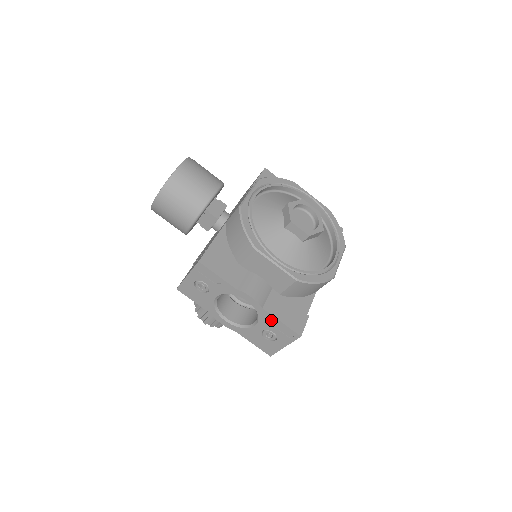
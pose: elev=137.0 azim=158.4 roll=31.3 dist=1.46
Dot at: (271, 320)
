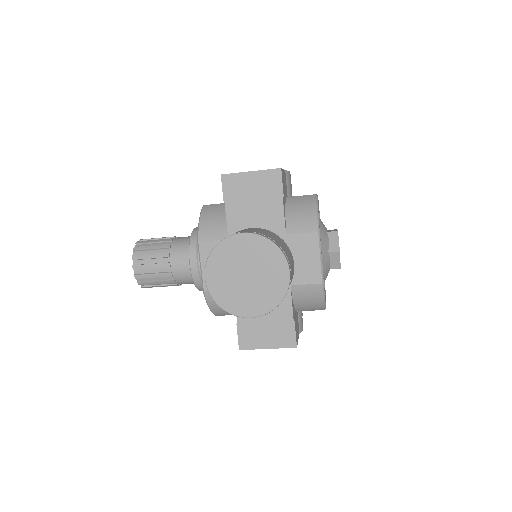
Dot at: occluded
